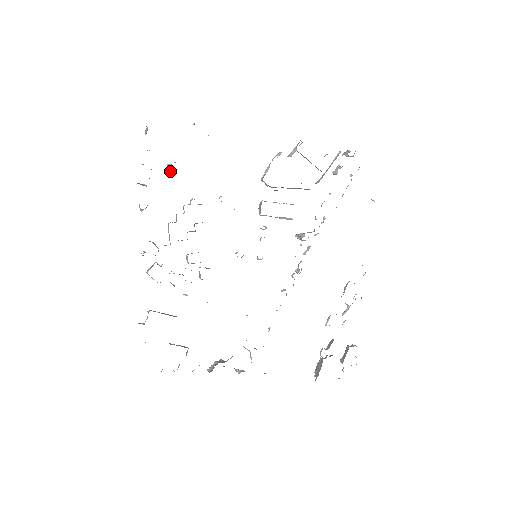
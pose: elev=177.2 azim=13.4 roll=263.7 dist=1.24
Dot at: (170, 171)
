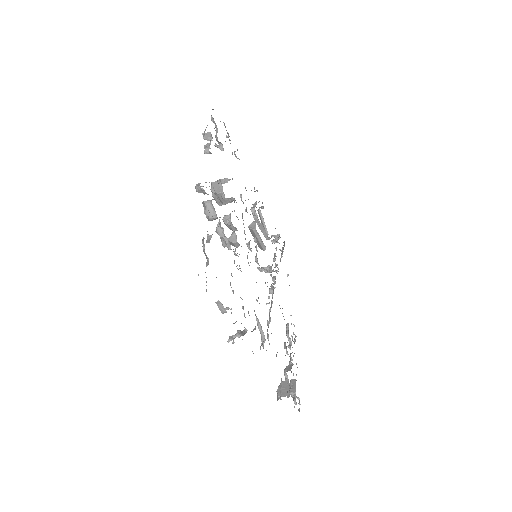
Dot at: (220, 148)
